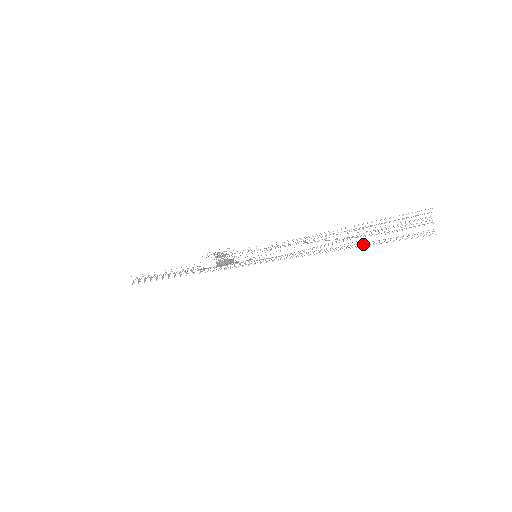
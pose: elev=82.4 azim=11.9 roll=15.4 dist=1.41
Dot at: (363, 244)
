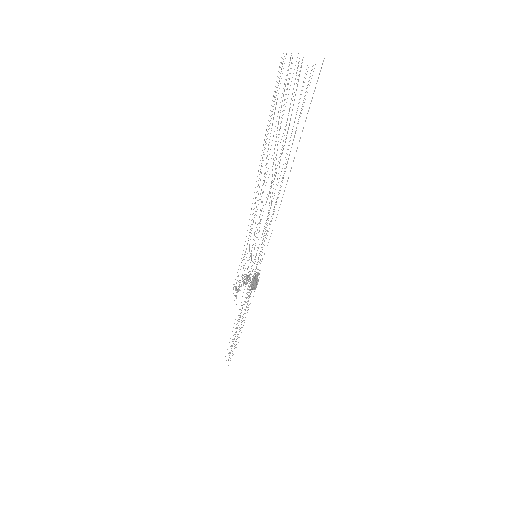
Dot at: occluded
